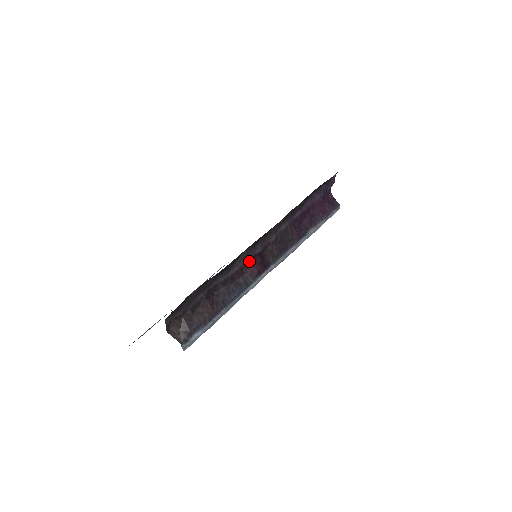
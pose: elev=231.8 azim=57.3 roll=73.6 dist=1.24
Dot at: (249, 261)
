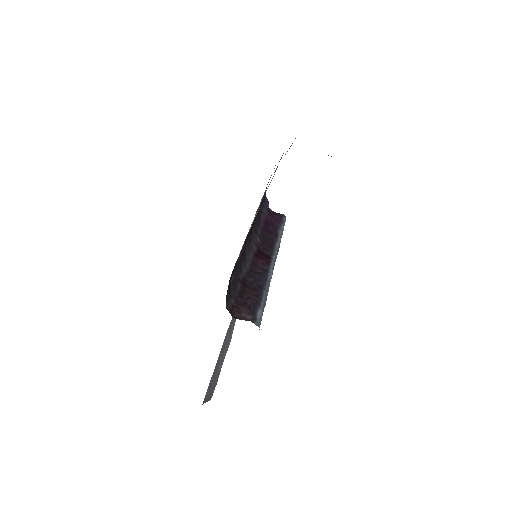
Dot at: (254, 257)
